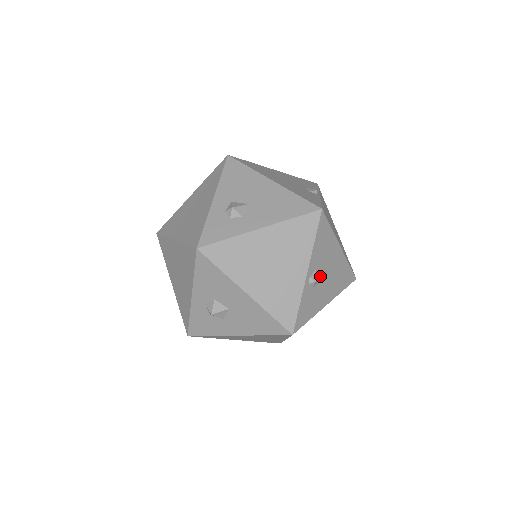
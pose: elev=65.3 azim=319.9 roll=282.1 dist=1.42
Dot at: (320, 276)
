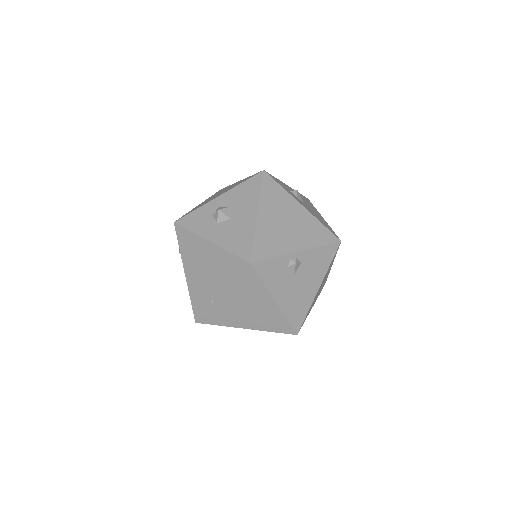
Dot at: (297, 273)
